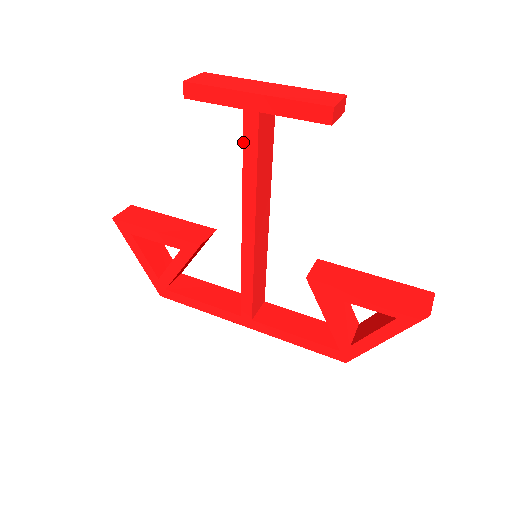
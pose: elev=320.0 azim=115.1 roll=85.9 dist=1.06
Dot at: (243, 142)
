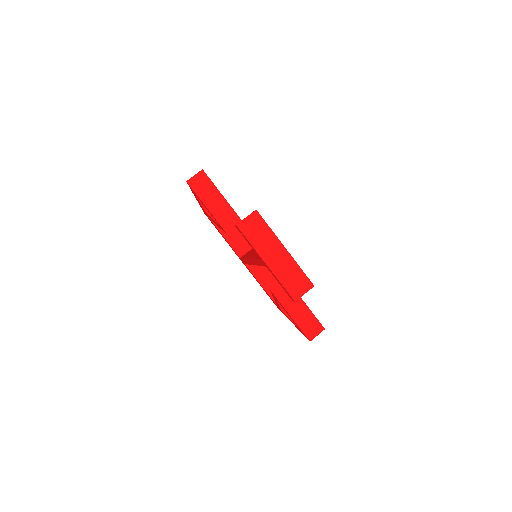
Dot at: (257, 259)
